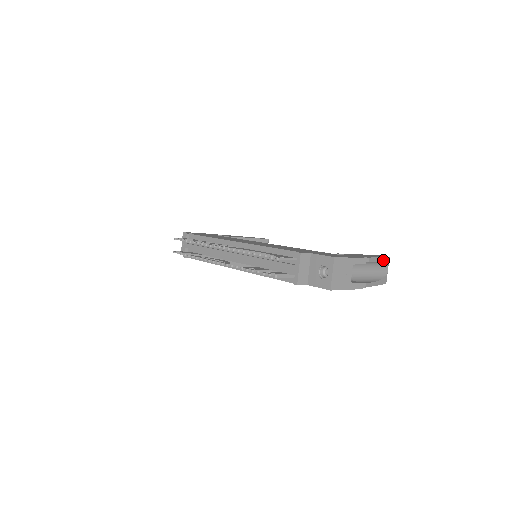
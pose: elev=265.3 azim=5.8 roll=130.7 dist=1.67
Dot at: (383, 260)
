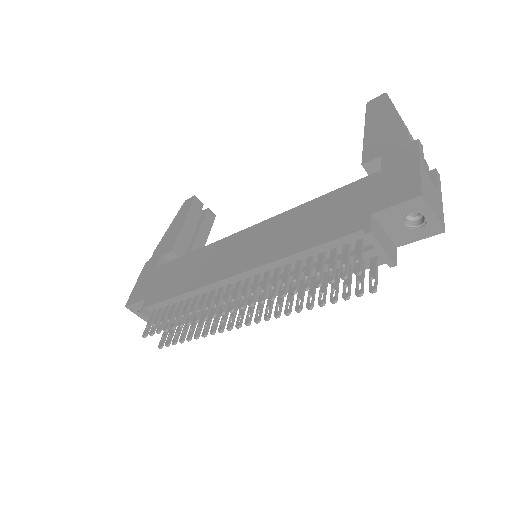
Dot at: occluded
